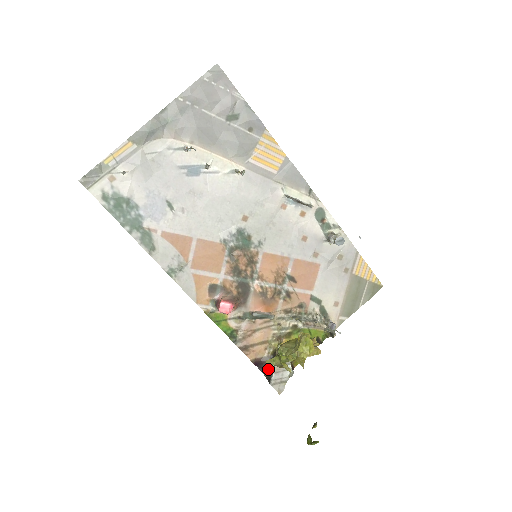
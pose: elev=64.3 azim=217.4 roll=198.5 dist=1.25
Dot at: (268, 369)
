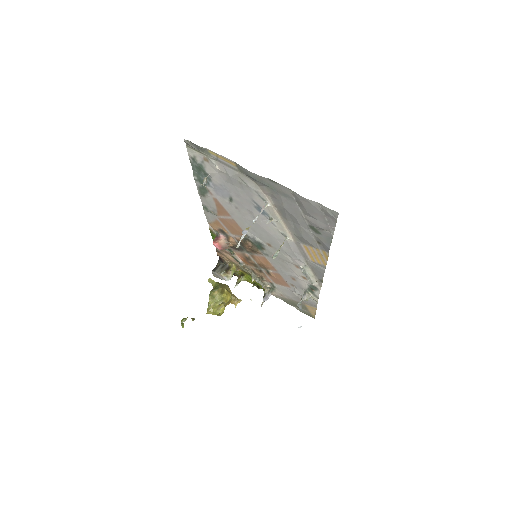
Dot at: (221, 264)
